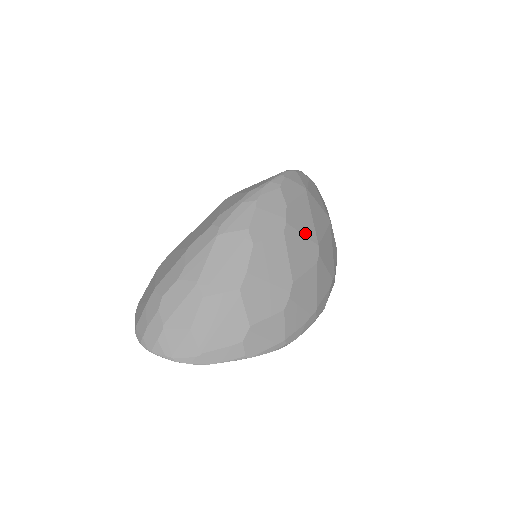
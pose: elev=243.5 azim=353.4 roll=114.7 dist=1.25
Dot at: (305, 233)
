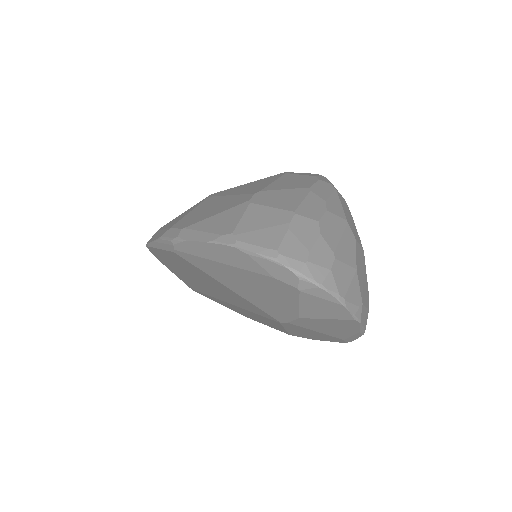
Dot at: occluded
